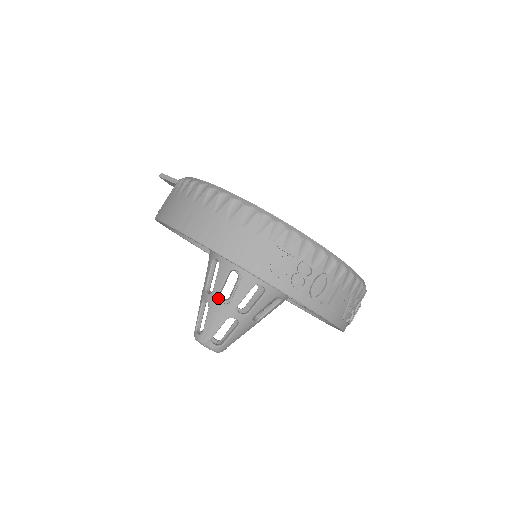
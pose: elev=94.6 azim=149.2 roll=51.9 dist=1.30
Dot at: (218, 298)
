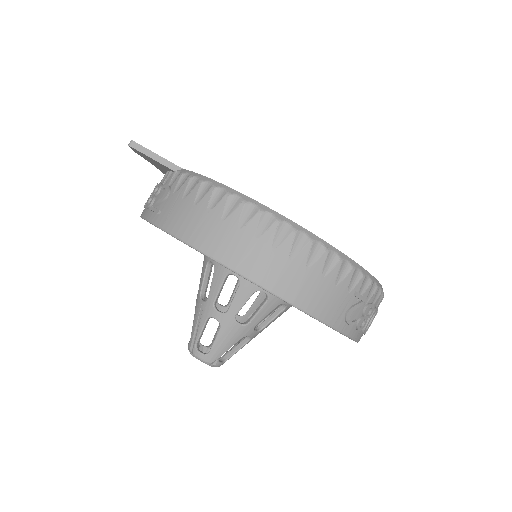
Dot at: (235, 319)
